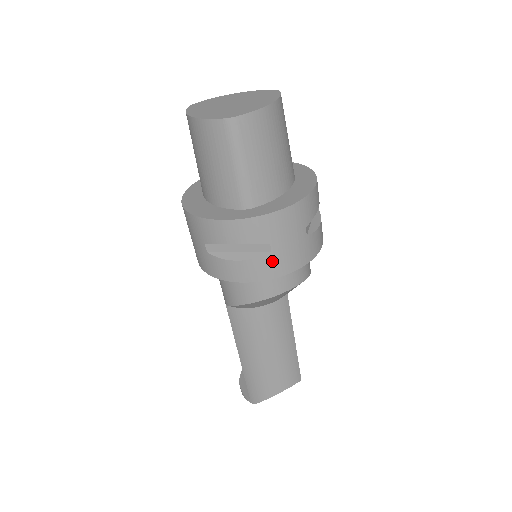
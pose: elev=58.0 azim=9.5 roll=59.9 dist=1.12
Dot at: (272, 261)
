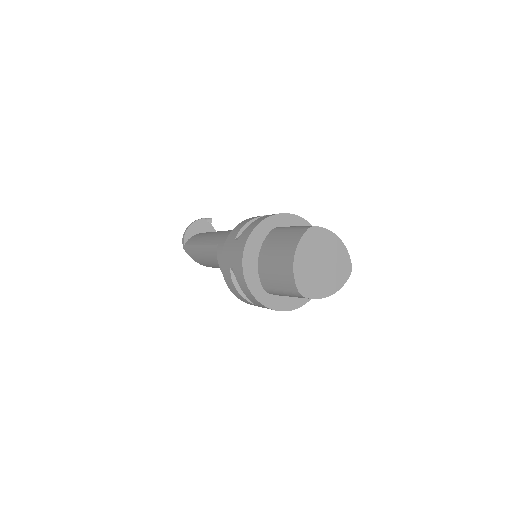
Dot at: (250, 303)
